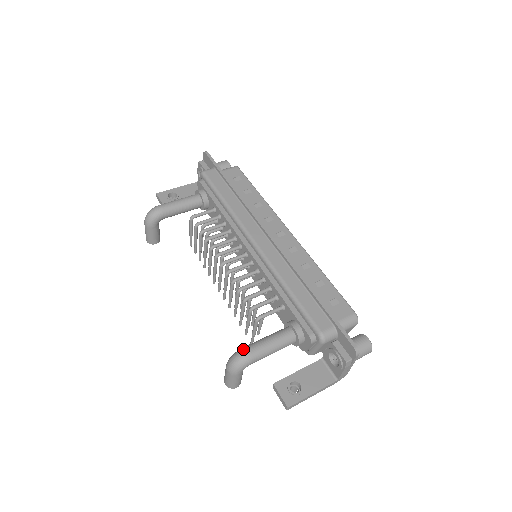
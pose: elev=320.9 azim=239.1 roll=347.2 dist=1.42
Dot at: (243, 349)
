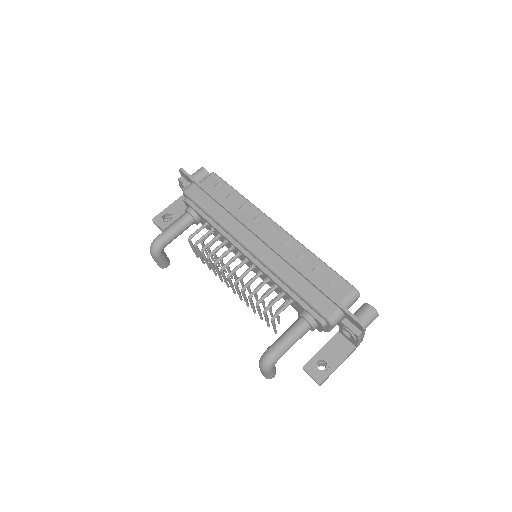
Dot at: (268, 351)
